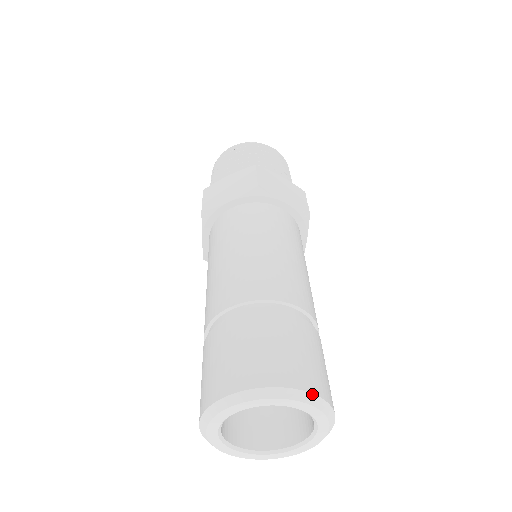
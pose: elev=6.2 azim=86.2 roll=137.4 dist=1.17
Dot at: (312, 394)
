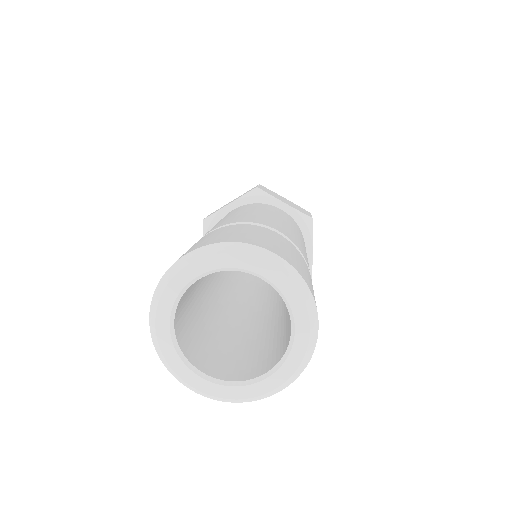
Dot at: (279, 257)
